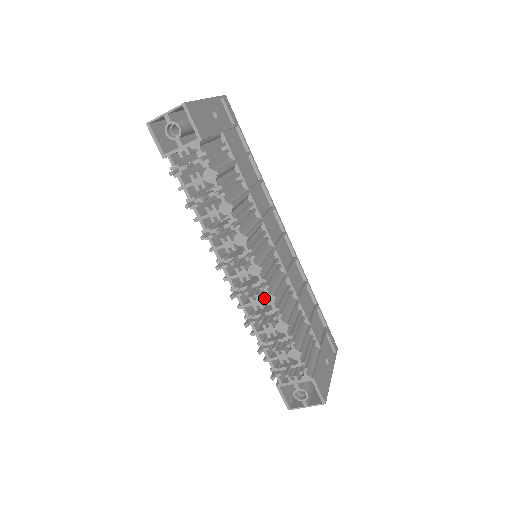
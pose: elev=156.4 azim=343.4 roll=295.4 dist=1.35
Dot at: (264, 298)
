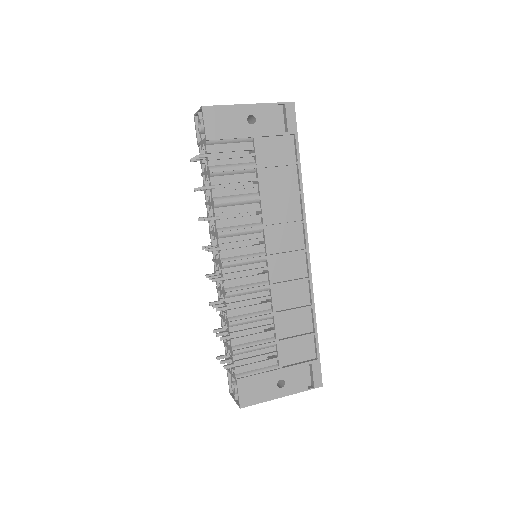
Dot at: (223, 290)
